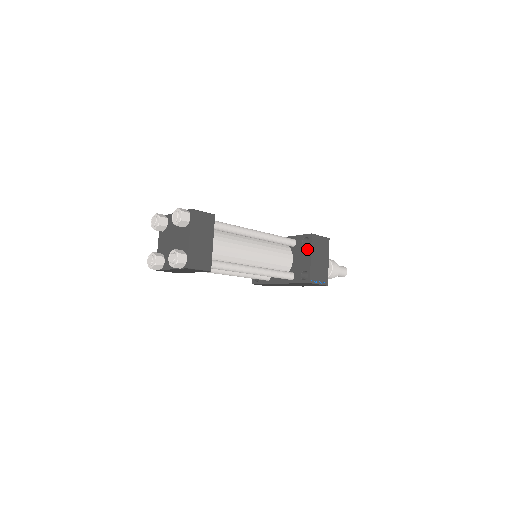
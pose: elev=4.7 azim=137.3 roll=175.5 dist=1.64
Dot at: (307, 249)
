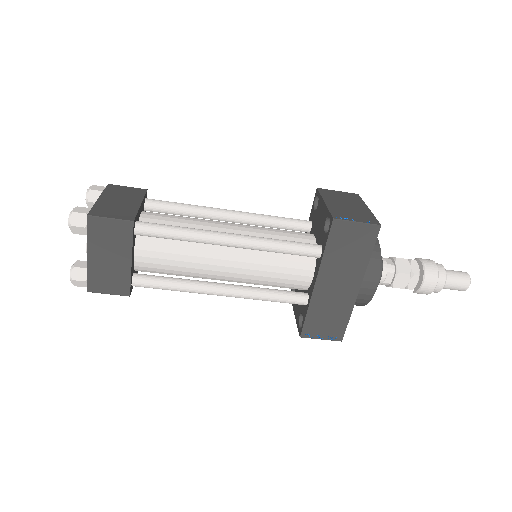
Dot at: (319, 204)
